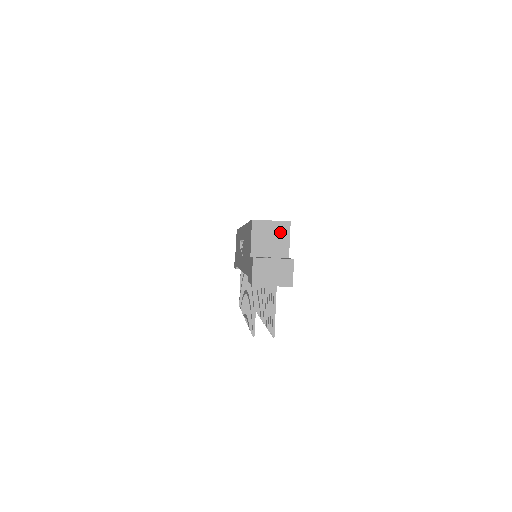
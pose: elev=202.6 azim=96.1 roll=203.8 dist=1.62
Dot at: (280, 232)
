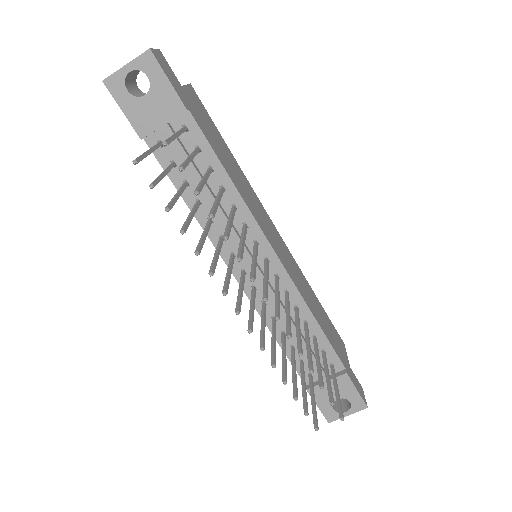
Dot at: occluded
